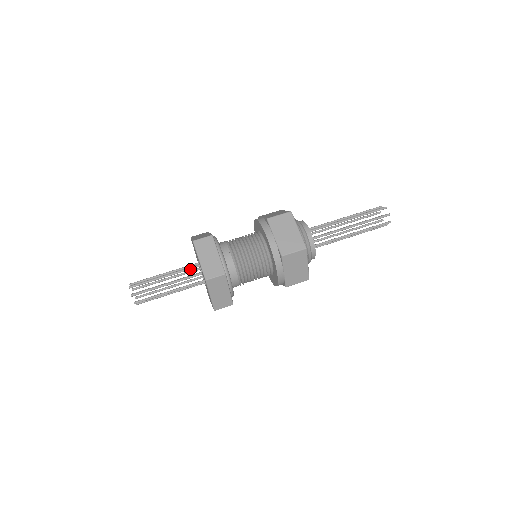
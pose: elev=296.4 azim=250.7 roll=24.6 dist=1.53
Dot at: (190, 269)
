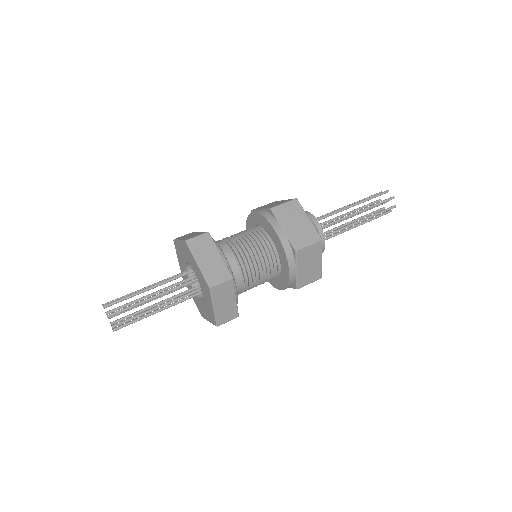
Dot at: occluded
